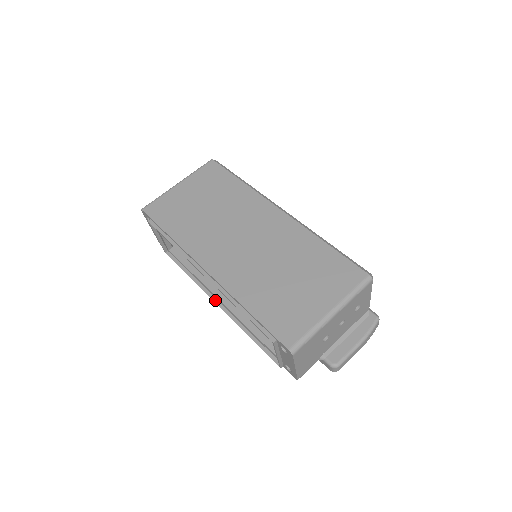
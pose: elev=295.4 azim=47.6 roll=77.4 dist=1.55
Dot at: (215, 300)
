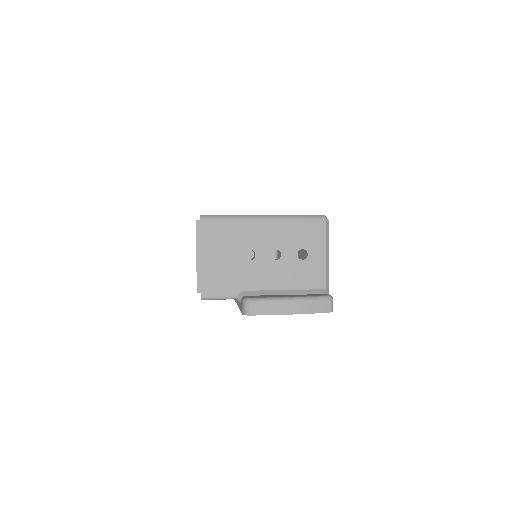
Dot at: occluded
